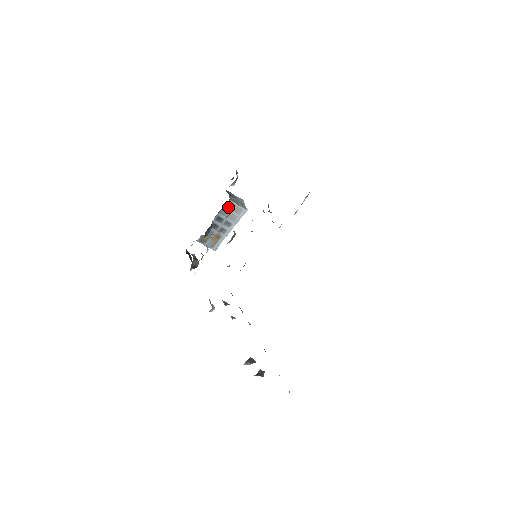
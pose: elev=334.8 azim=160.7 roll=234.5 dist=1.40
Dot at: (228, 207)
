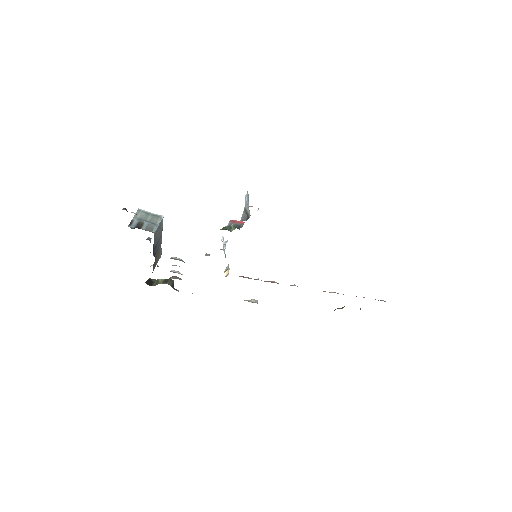
Dot at: (155, 237)
